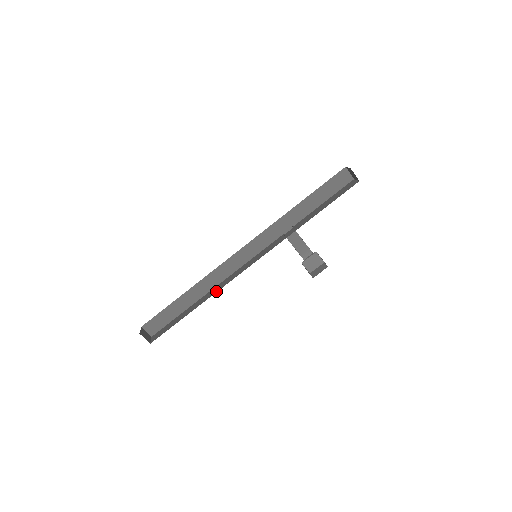
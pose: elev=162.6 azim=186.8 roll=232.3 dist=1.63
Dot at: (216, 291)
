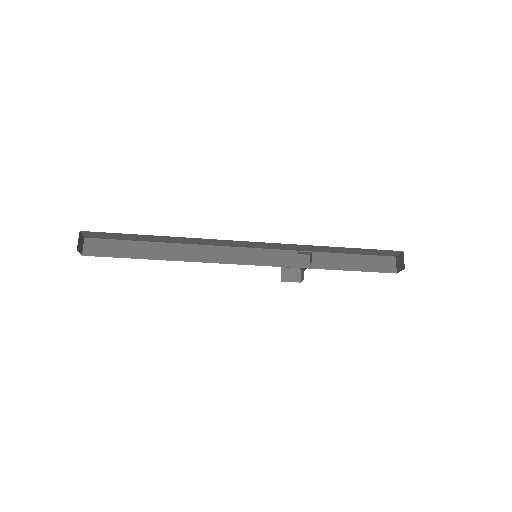
Dot at: (192, 259)
